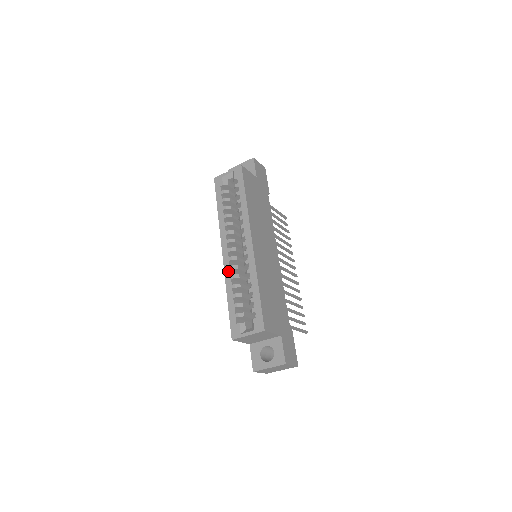
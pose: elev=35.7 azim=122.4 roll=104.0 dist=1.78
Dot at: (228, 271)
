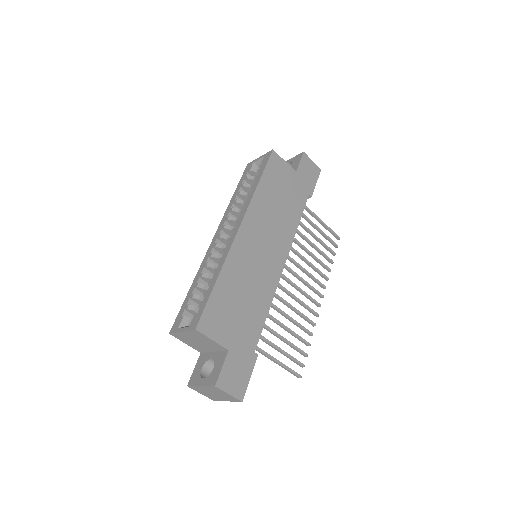
Dot at: (206, 258)
